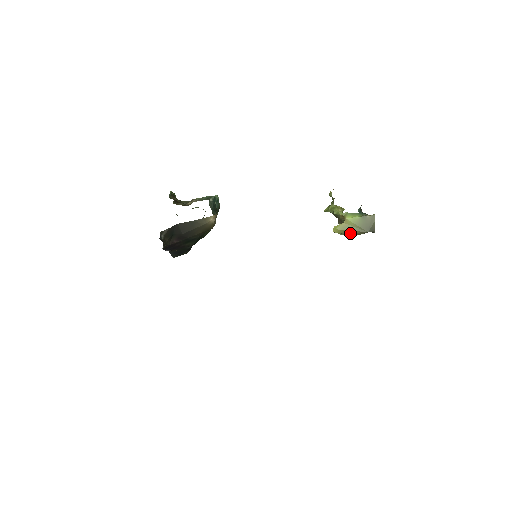
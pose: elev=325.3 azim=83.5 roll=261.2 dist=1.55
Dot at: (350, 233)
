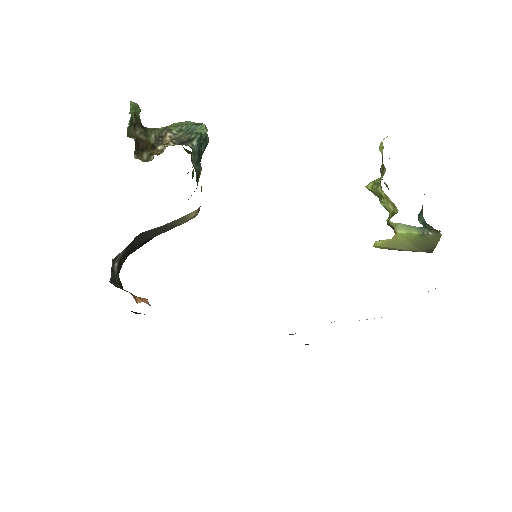
Dot at: occluded
